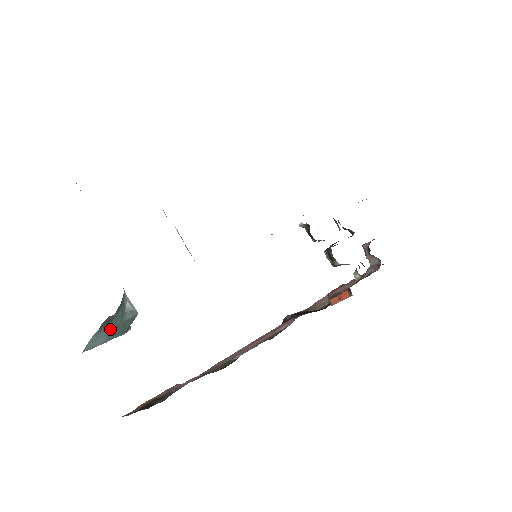
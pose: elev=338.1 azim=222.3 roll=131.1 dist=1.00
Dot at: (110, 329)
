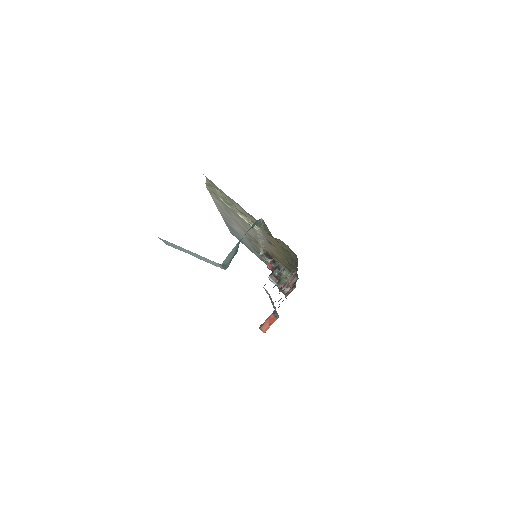
Dot at: occluded
